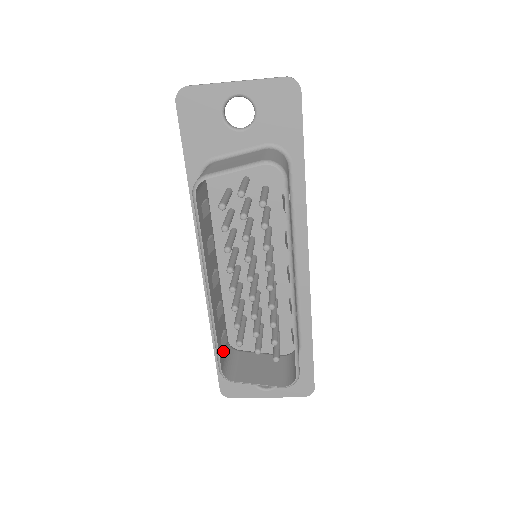
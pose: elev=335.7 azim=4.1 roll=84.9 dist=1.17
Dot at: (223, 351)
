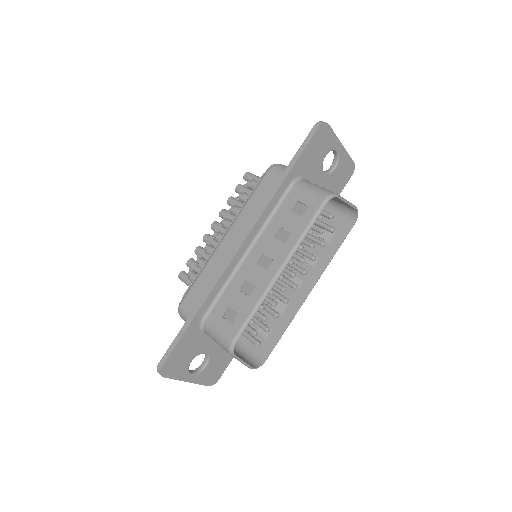
Dot at: (229, 326)
